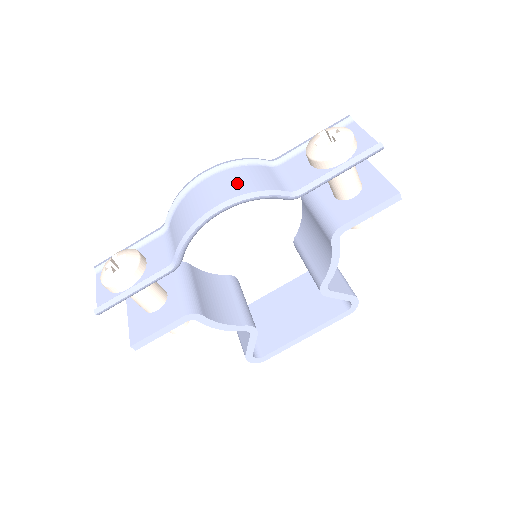
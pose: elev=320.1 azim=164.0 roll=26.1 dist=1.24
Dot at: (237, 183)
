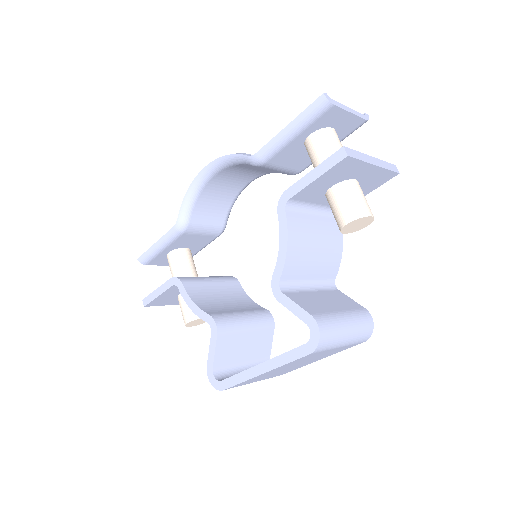
Dot at: occluded
